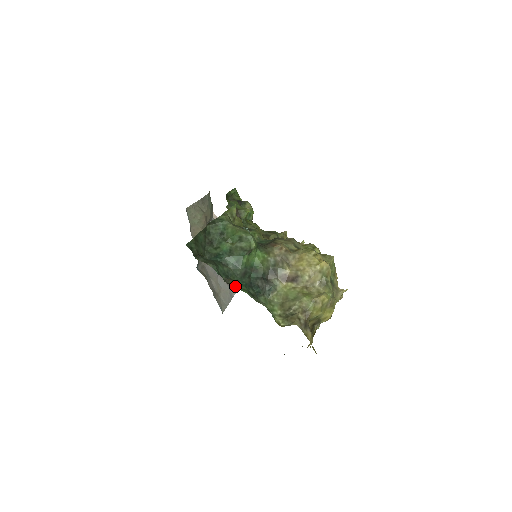
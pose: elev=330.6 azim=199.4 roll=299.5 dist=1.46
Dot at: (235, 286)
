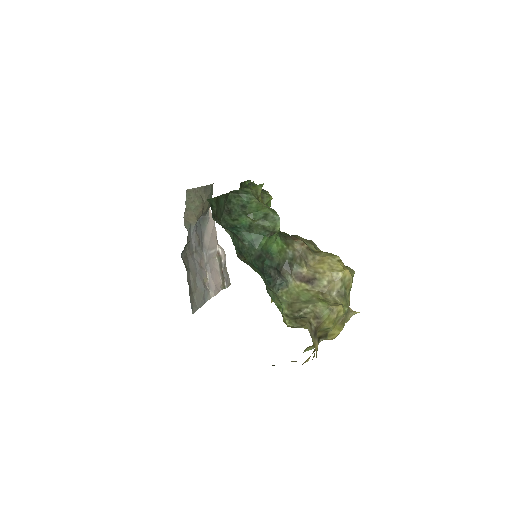
Dot at: (249, 264)
